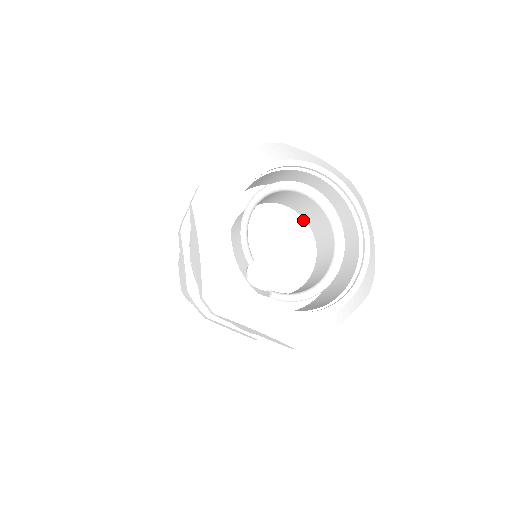
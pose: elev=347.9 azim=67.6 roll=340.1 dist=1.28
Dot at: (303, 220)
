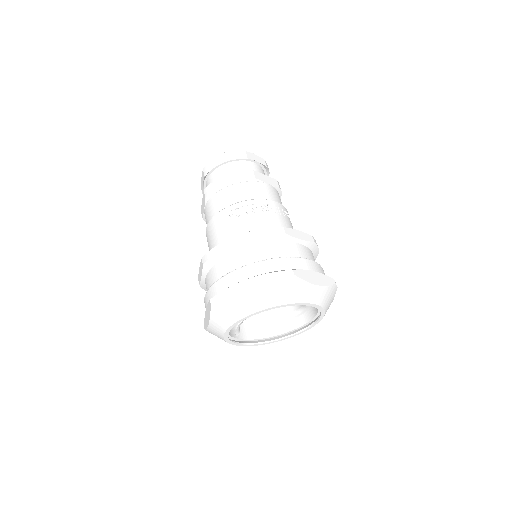
Dot at: occluded
